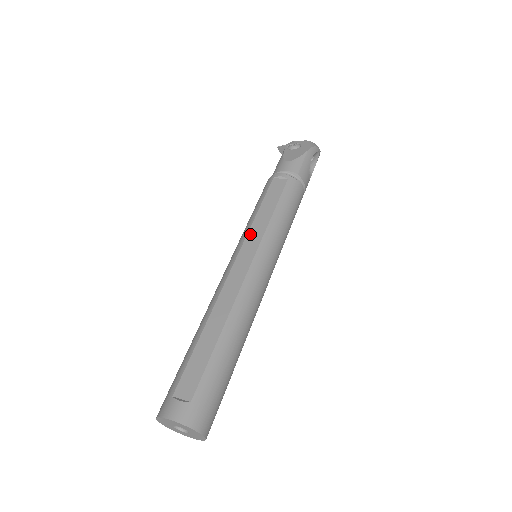
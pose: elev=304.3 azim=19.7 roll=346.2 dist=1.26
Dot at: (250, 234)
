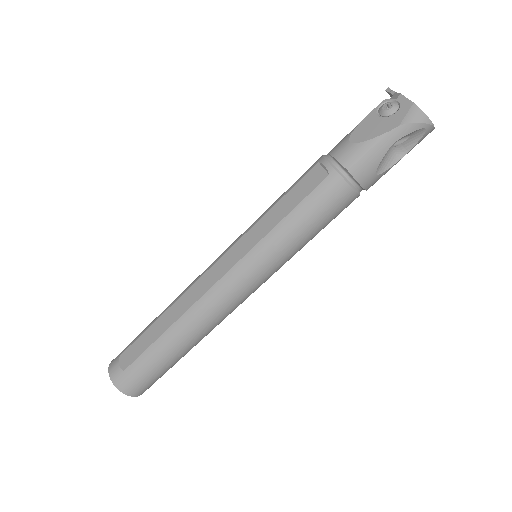
Dot at: (247, 235)
